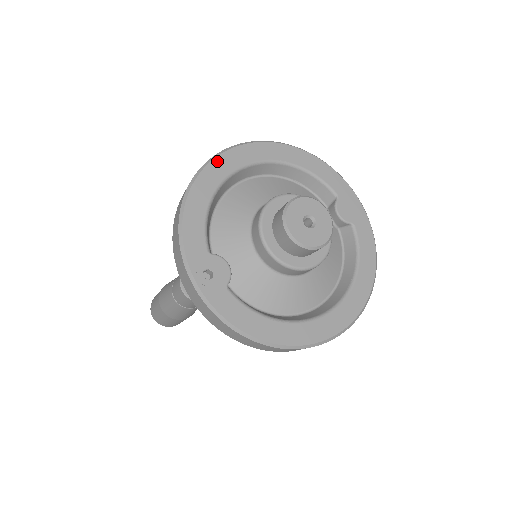
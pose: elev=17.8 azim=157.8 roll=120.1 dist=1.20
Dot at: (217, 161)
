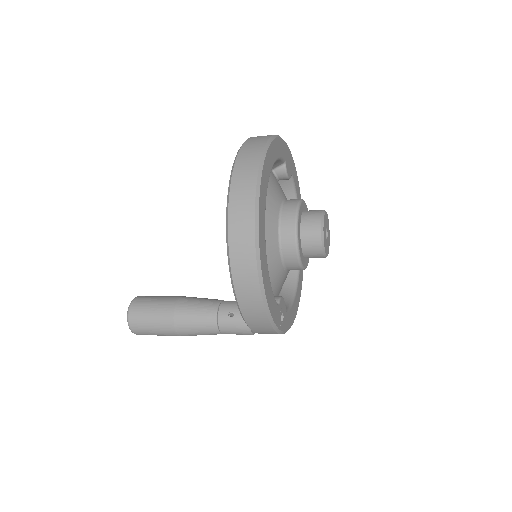
Dot at: (260, 233)
